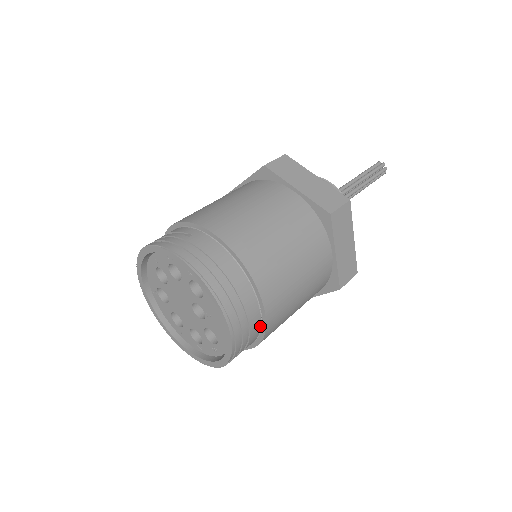
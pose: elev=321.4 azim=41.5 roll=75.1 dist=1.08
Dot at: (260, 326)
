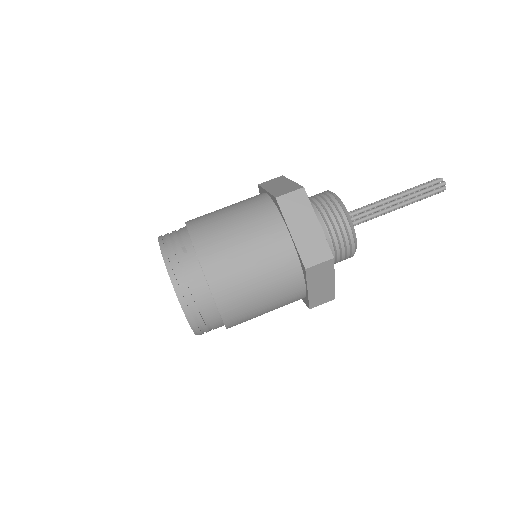
Dot at: (223, 324)
